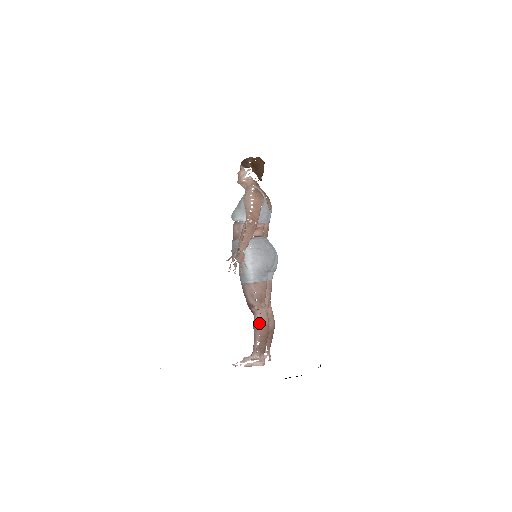
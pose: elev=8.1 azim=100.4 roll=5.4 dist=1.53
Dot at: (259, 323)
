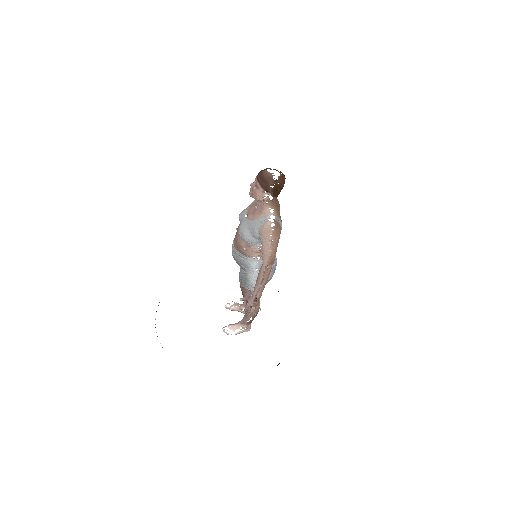
Dot at: (253, 311)
